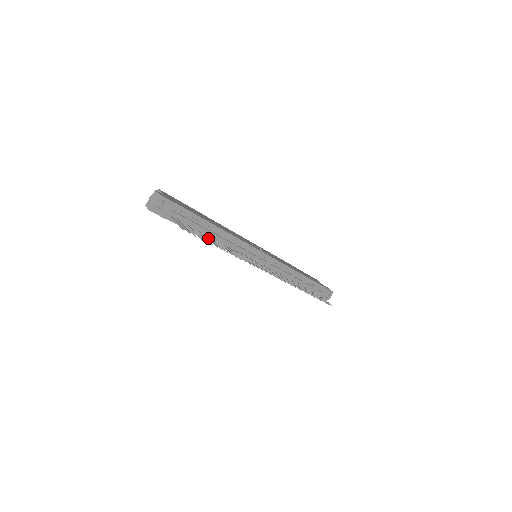
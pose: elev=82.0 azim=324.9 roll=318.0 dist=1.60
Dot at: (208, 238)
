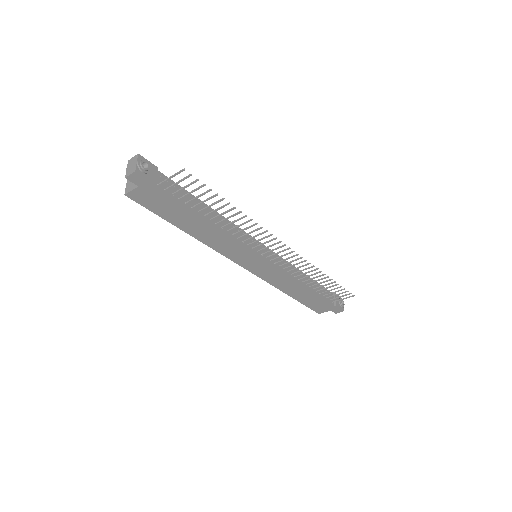
Dot at: (207, 206)
